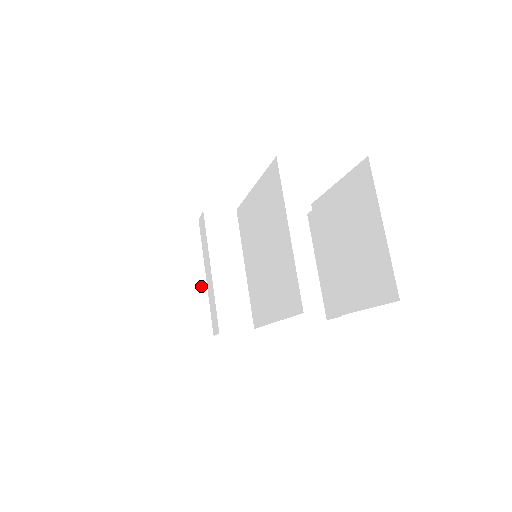
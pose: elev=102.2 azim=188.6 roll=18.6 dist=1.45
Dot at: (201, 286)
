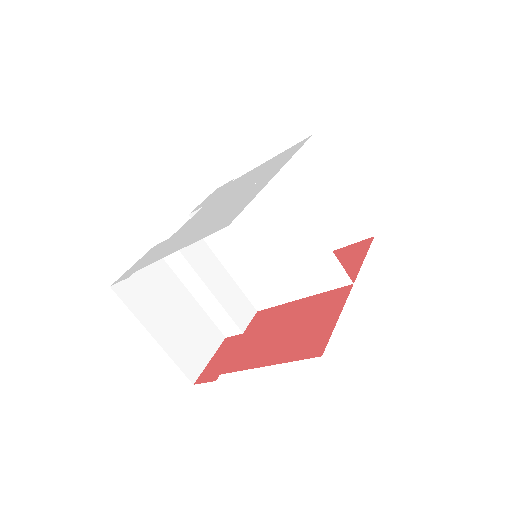
Dot at: (193, 305)
